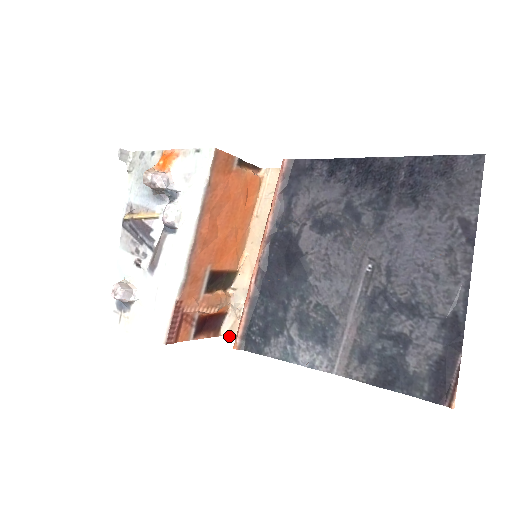
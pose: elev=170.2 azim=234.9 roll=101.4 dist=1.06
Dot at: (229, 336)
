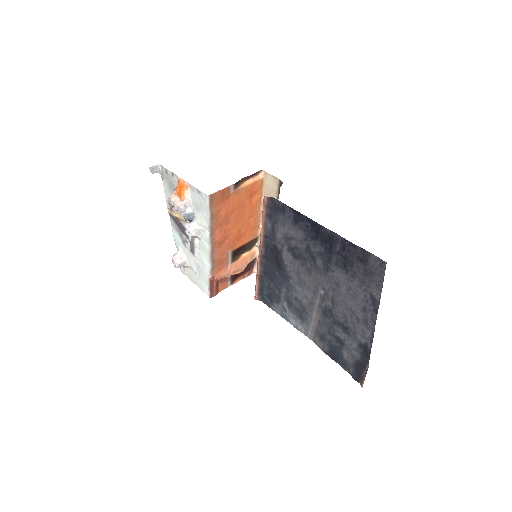
Dot at: occluded
